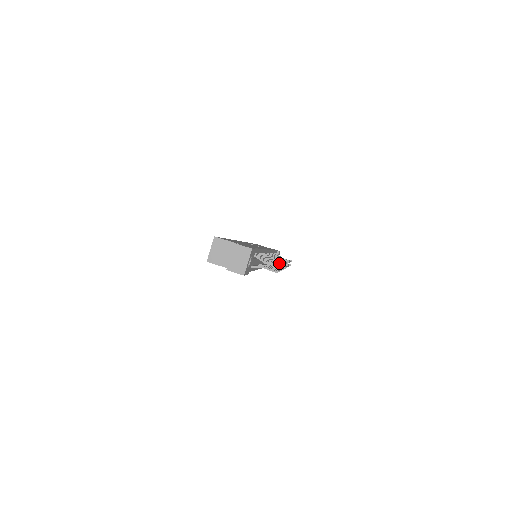
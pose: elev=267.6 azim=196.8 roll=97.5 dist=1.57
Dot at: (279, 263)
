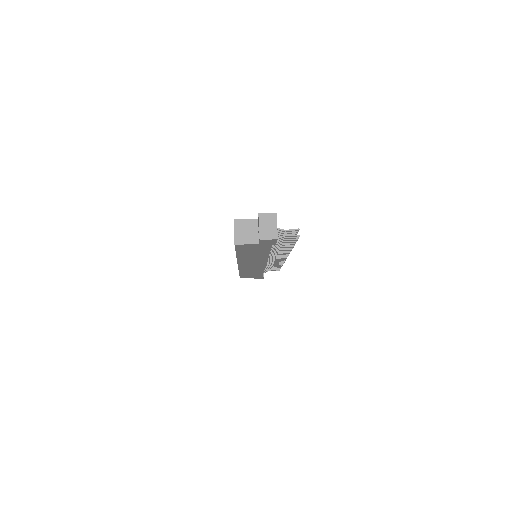
Dot at: occluded
